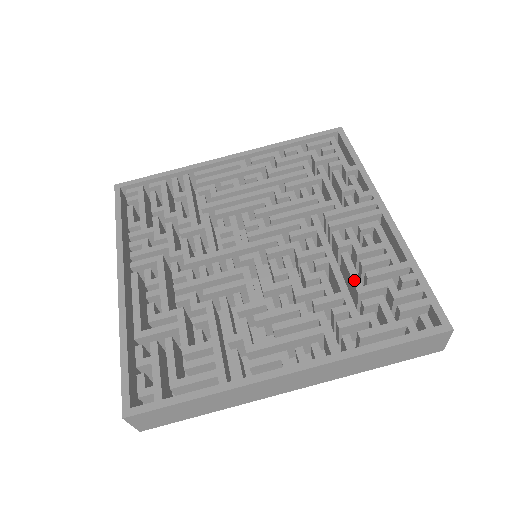
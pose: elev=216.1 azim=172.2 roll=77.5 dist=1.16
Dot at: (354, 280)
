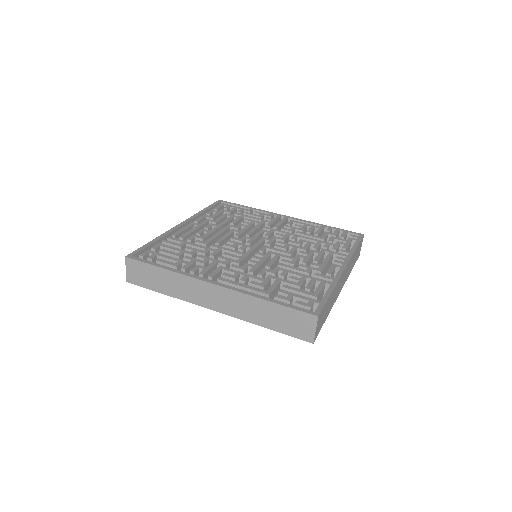
Dot at: (315, 237)
